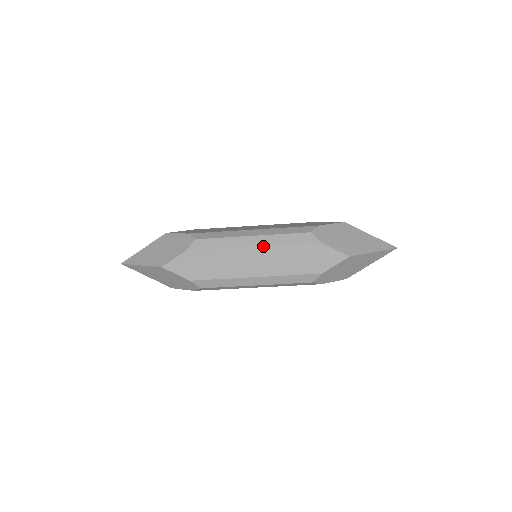
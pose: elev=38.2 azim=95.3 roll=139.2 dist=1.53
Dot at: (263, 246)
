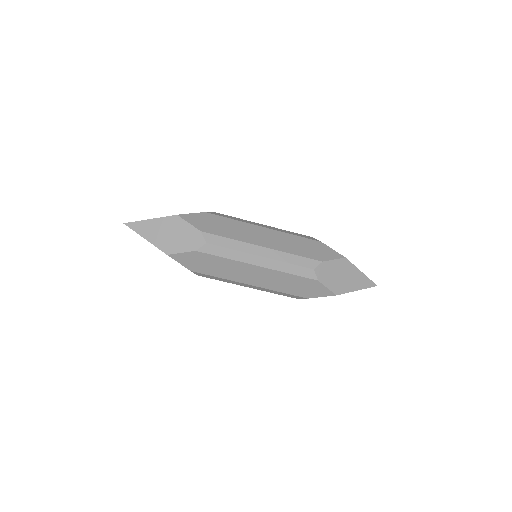
Dot at: (267, 268)
